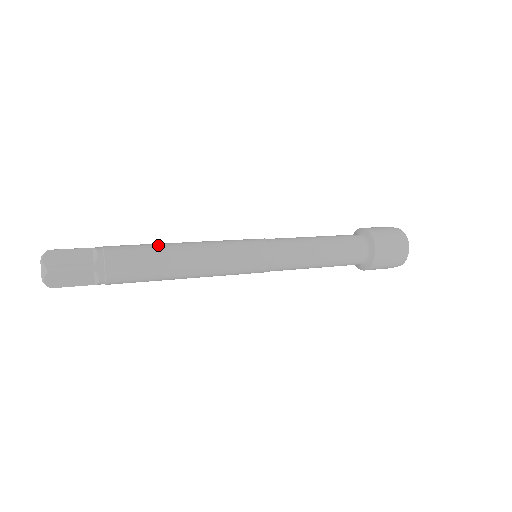
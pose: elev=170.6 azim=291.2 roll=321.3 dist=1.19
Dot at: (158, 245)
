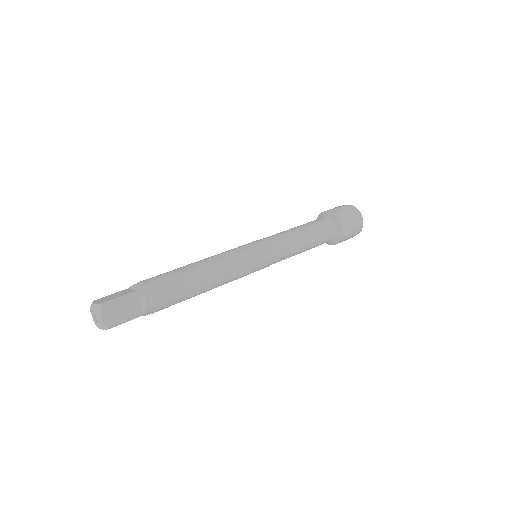
Dot at: (191, 279)
